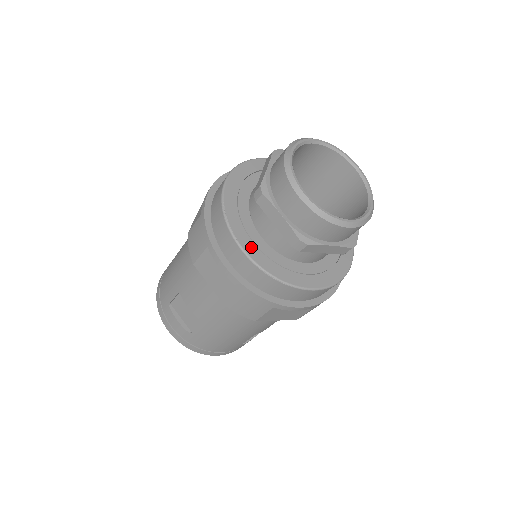
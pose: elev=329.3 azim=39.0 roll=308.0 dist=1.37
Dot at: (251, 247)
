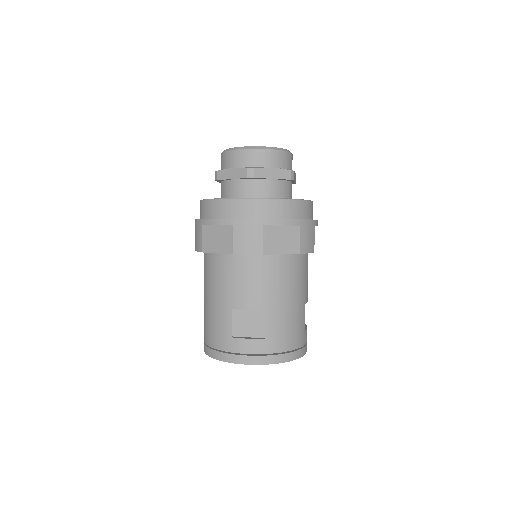
Dot at: occluded
